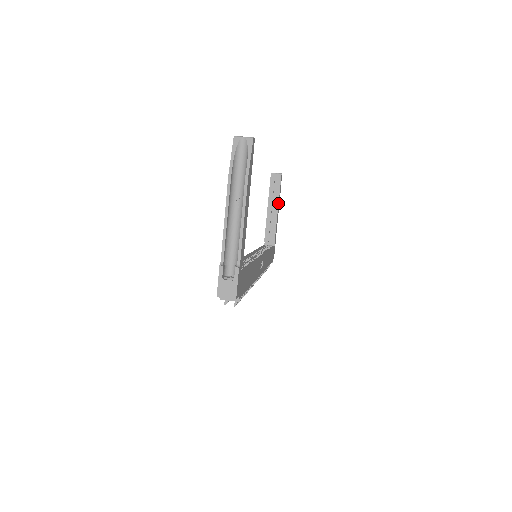
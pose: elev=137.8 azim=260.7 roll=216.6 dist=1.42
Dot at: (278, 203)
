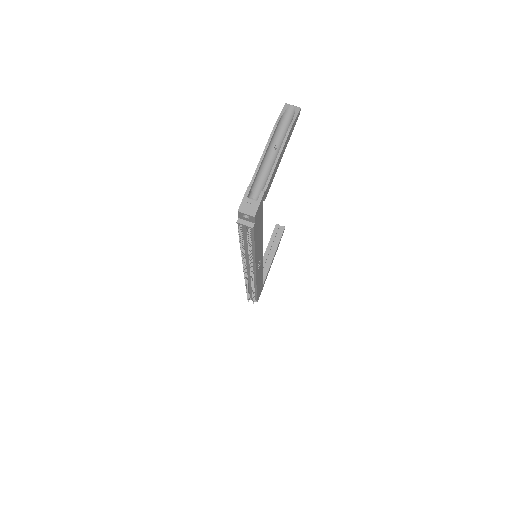
Dot at: (276, 250)
